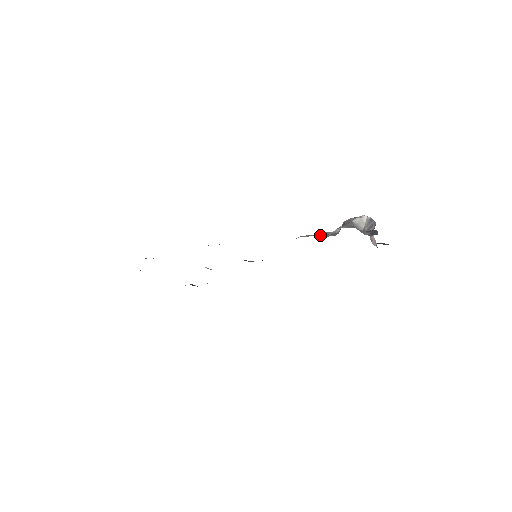
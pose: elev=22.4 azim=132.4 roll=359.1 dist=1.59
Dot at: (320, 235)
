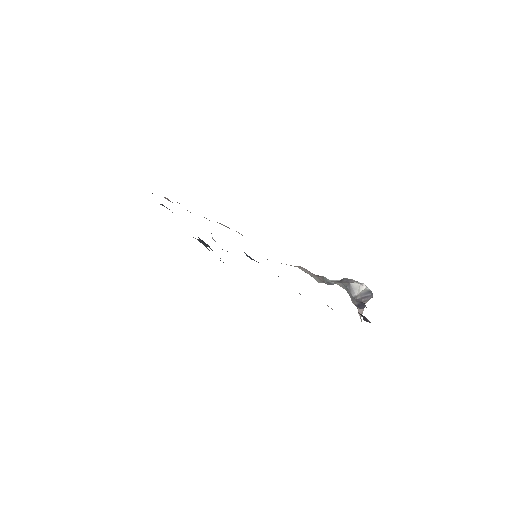
Dot at: (315, 277)
